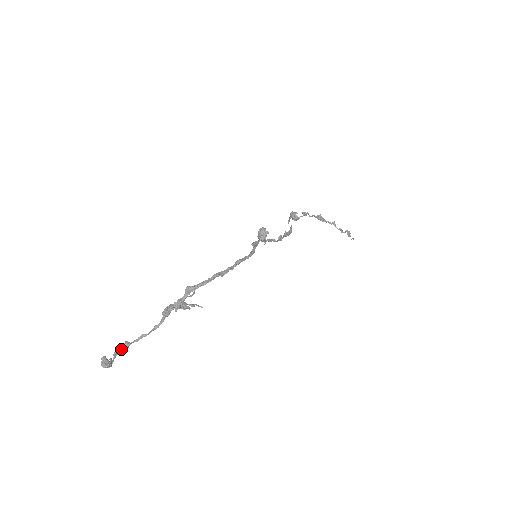
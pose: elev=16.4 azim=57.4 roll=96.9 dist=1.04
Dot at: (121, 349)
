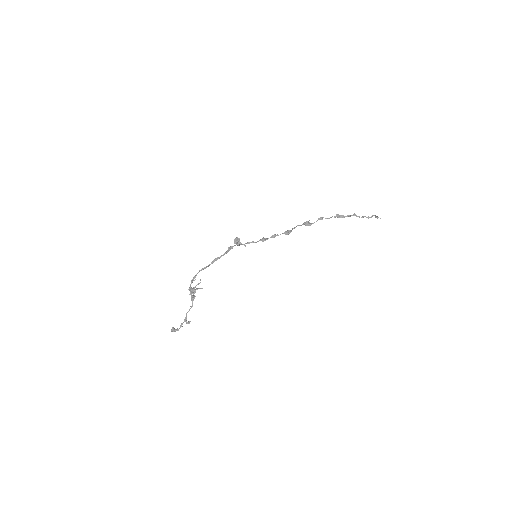
Dot at: (182, 323)
